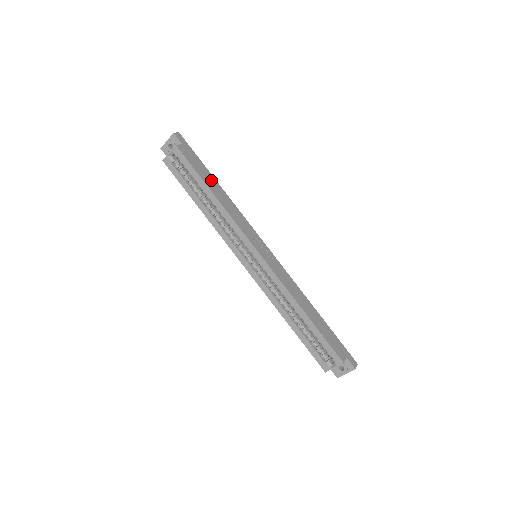
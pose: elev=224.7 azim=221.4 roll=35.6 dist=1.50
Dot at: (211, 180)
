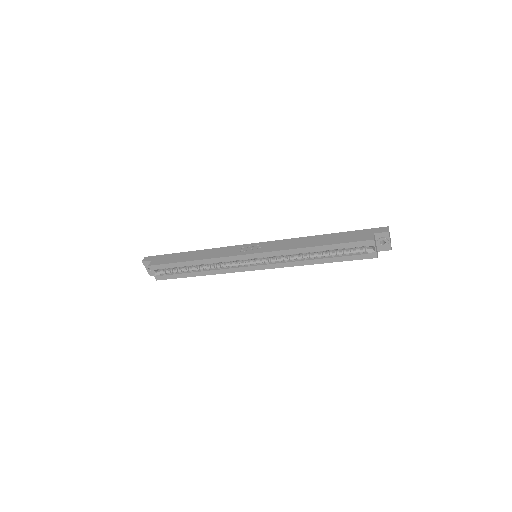
Dot at: (185, 255)
